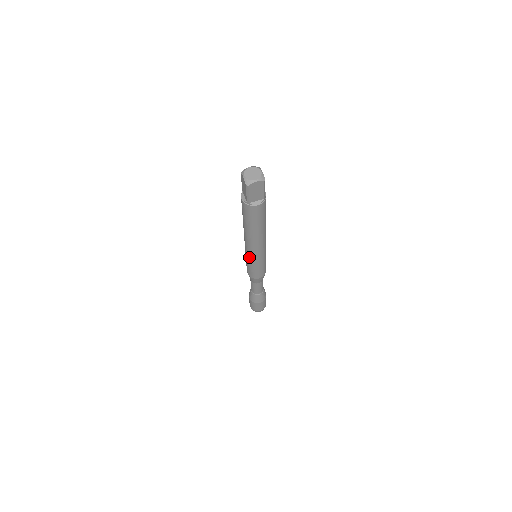
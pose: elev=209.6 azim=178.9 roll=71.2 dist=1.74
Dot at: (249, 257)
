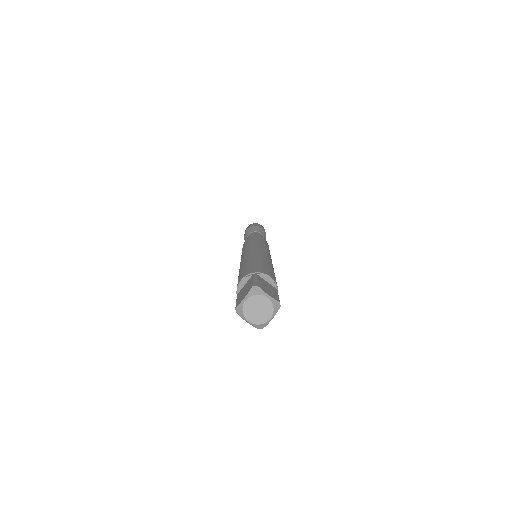
Dot at: occluded
